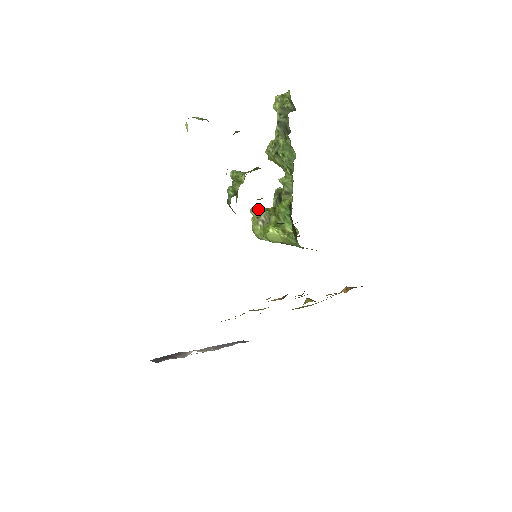
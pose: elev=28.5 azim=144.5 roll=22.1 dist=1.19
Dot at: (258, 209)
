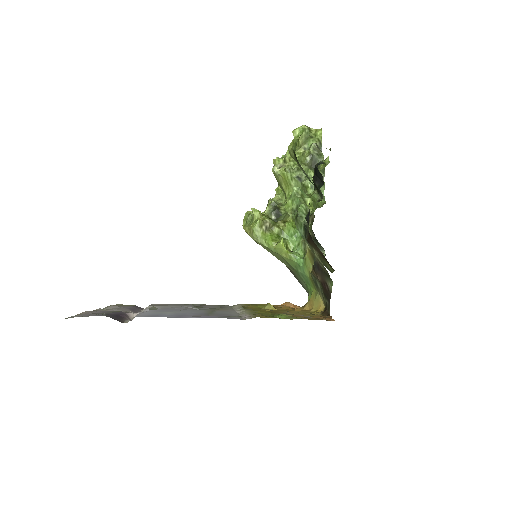
Dot at: (261, 213)
